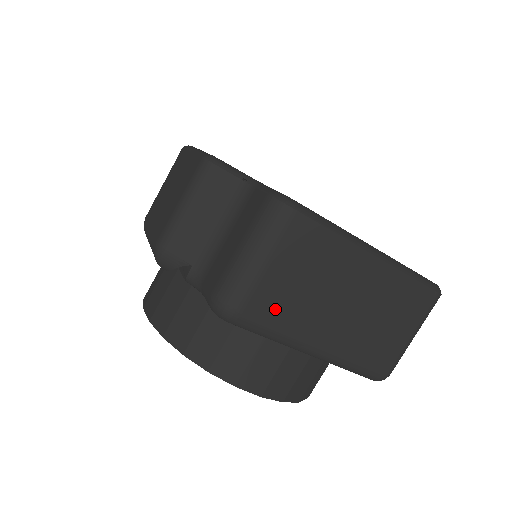
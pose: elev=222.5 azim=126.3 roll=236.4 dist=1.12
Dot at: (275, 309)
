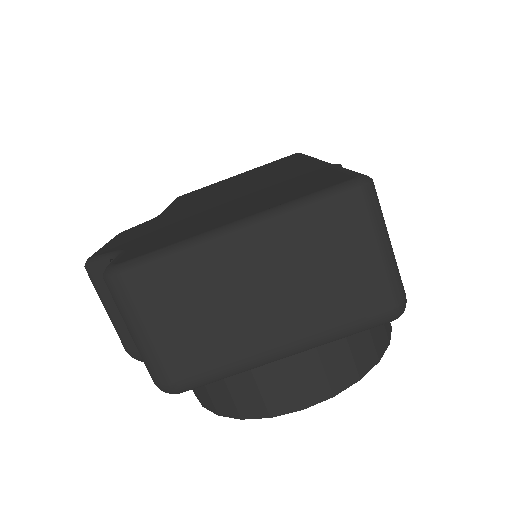
Dot at: (199, 357)
